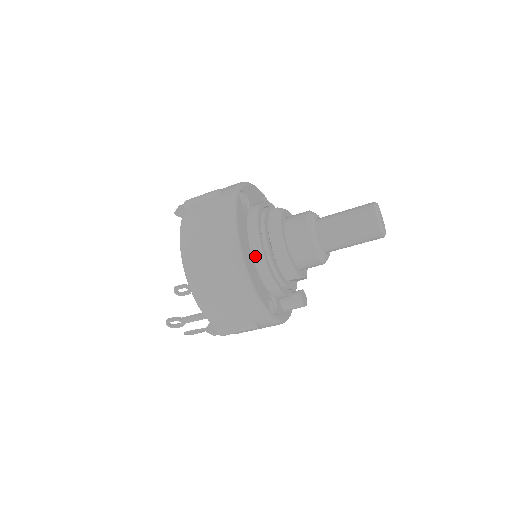
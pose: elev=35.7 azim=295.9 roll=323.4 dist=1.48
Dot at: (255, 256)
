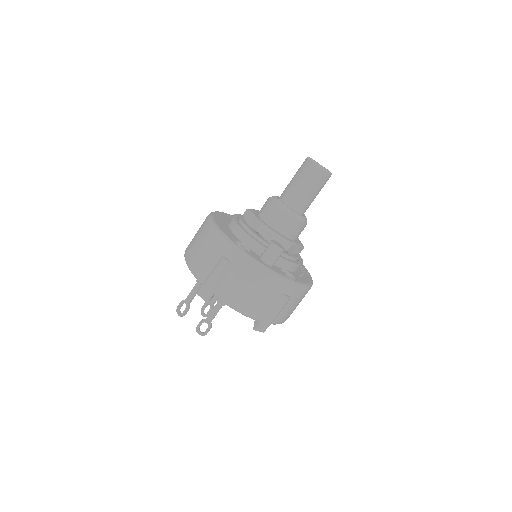
Dot at: (229, 223)
